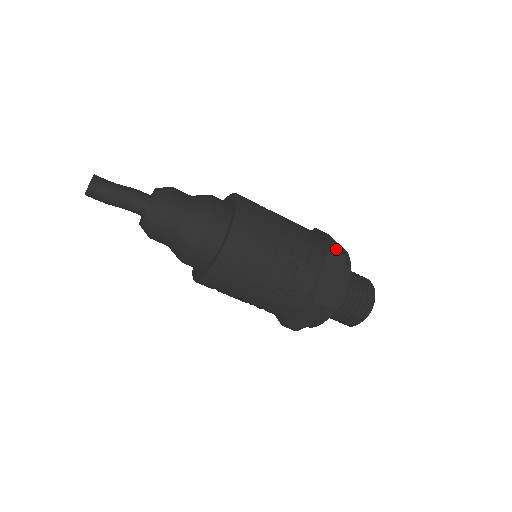
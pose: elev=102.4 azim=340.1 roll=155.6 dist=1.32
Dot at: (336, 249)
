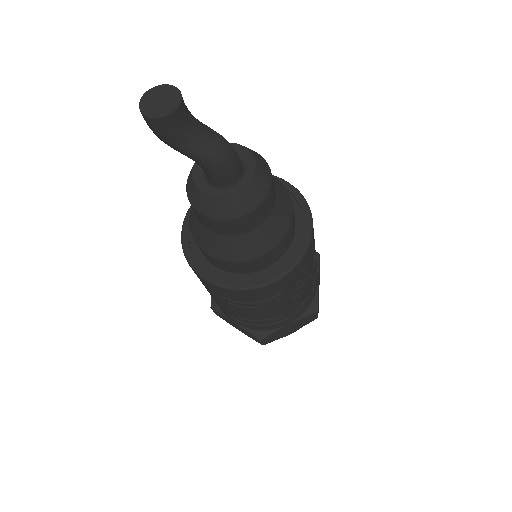
Dot at: occluded
